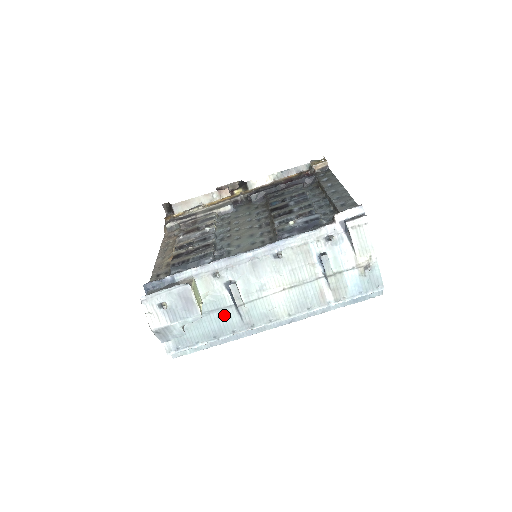
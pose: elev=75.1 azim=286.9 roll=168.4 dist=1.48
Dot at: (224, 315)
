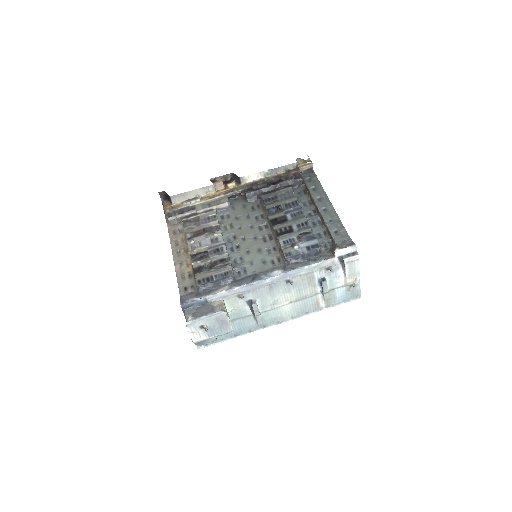
Dot at: (244, 321)
